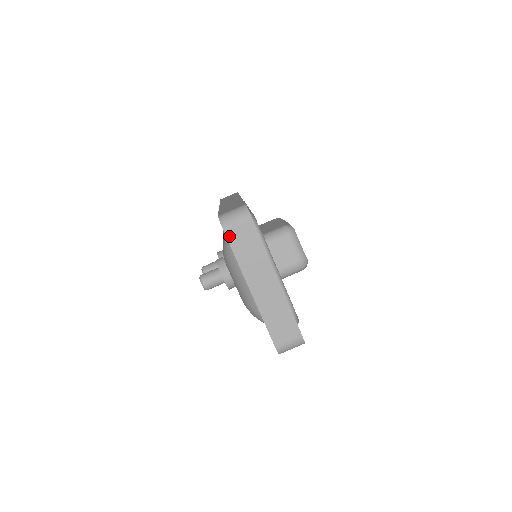
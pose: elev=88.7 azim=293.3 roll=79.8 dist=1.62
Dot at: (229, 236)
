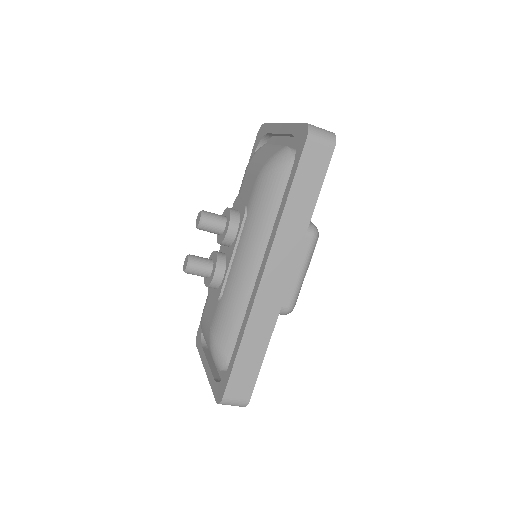
Dot at: occluded
